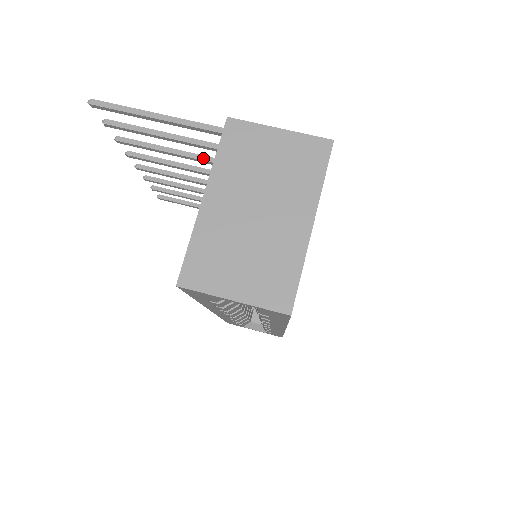
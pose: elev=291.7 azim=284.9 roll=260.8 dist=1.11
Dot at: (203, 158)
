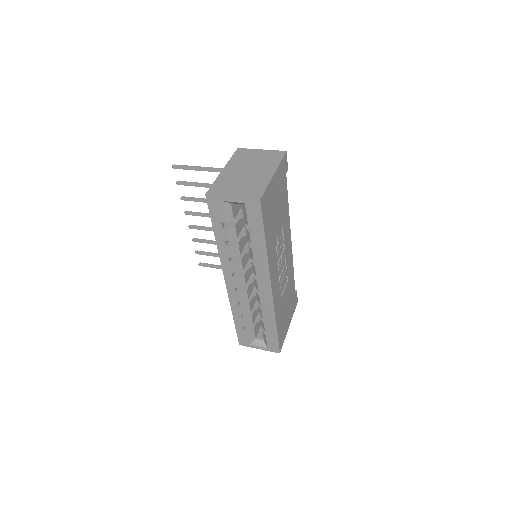
Dot at: occluded
